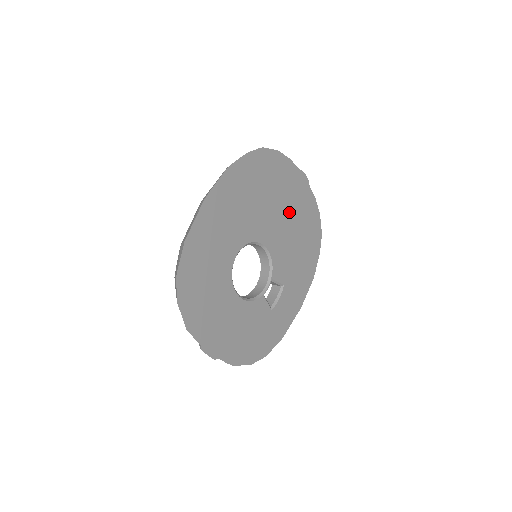
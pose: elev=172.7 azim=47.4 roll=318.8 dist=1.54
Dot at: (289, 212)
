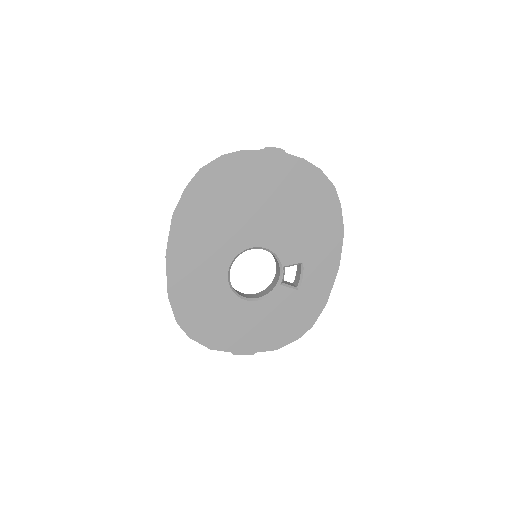
Dot at: (272, 198)
